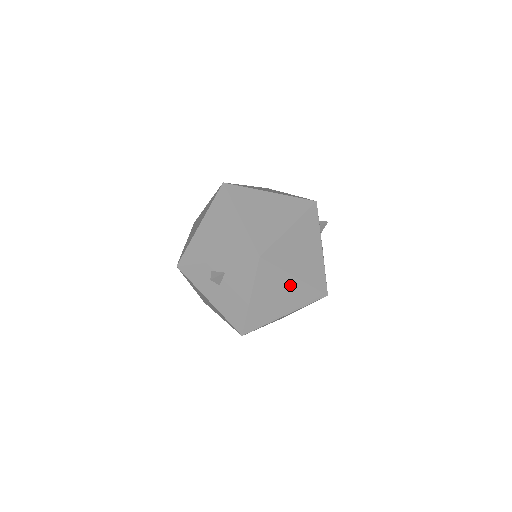
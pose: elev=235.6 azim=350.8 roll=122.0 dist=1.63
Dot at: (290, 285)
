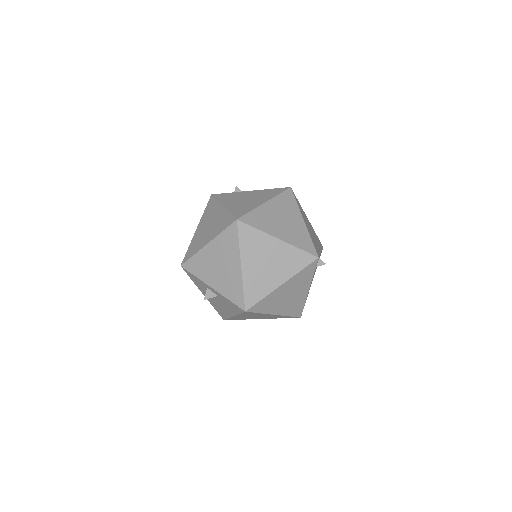
Dot at: (269, 315)
